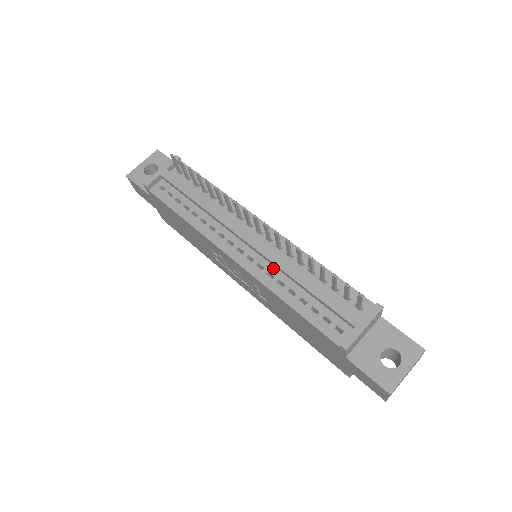
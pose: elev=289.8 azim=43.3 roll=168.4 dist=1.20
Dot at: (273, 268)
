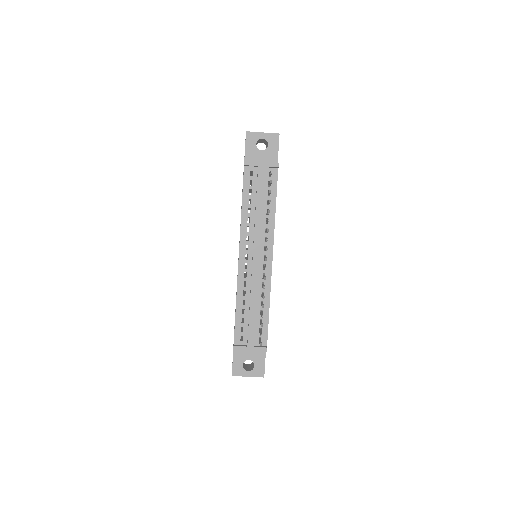
Dot at: (250, 282)
